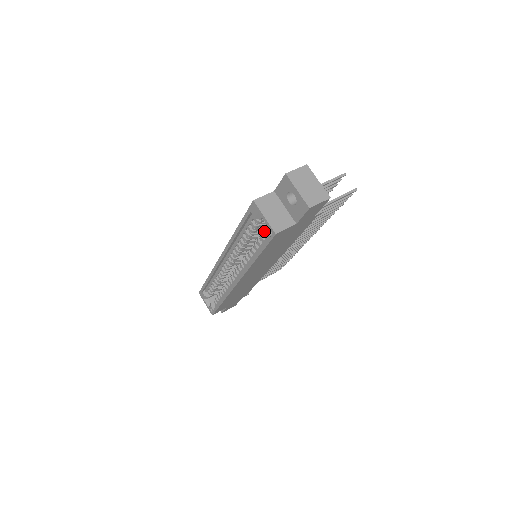
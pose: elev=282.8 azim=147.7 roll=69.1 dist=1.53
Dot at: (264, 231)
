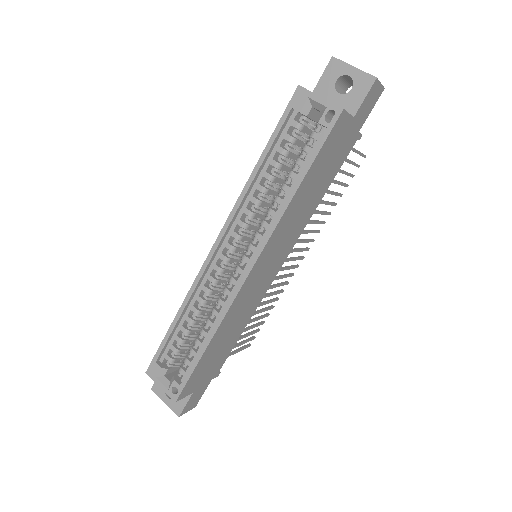
Dot at: (319, 121)
